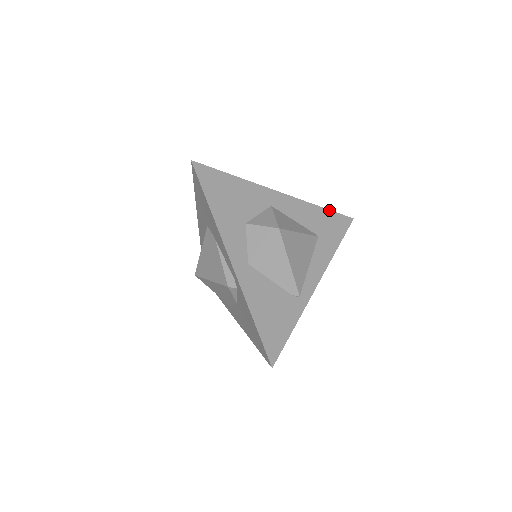
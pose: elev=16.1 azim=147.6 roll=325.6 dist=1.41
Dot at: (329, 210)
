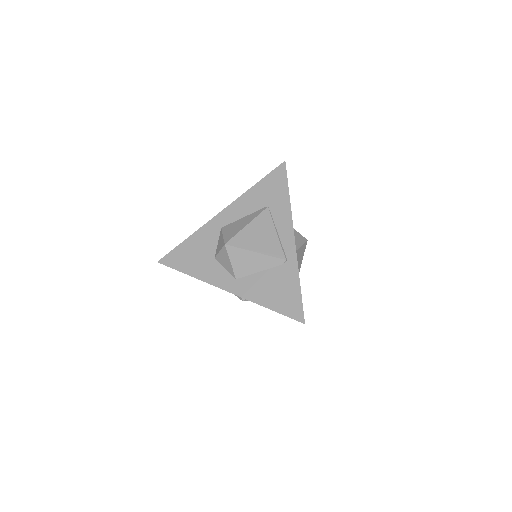
Dot at: (262, 179)
